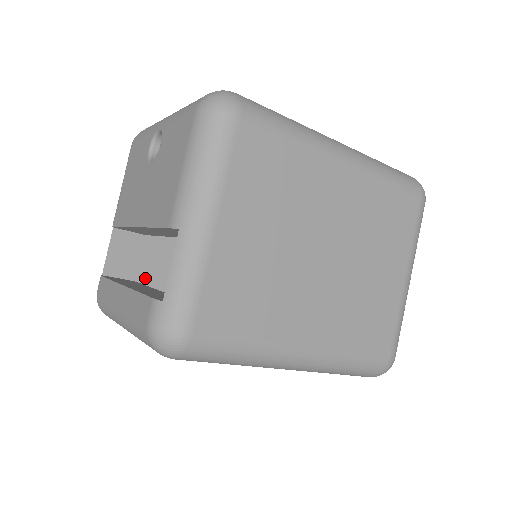
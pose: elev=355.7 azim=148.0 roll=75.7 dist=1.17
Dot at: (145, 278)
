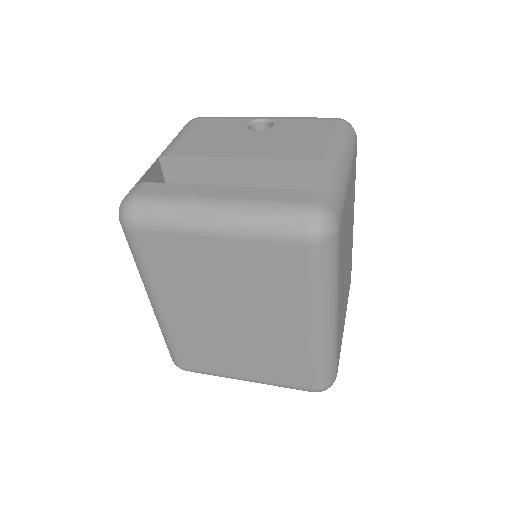
Dot at: occluded
